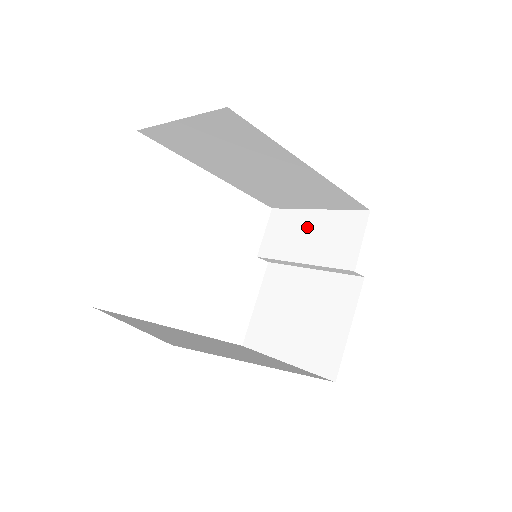
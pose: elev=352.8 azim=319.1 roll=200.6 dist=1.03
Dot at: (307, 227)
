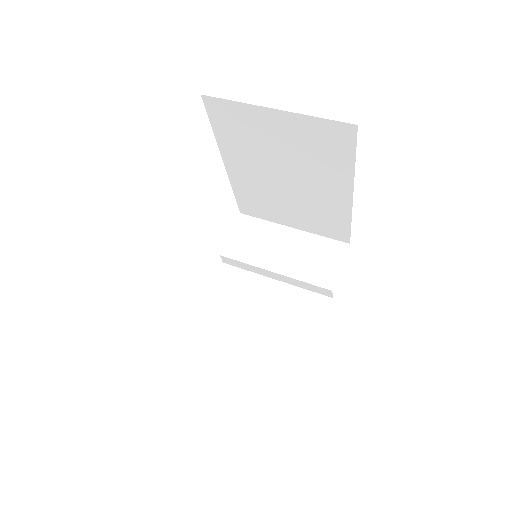
Dot at: (283, 241)
